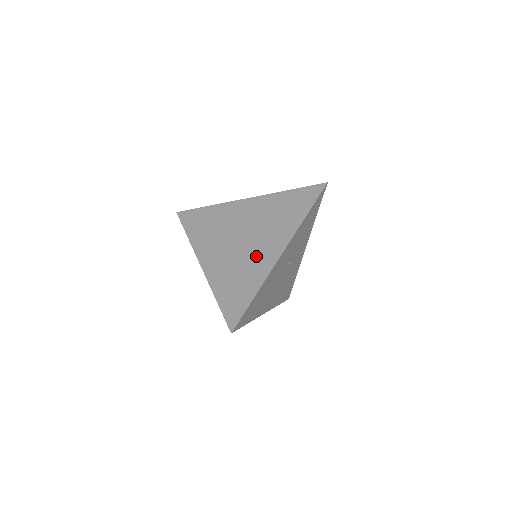
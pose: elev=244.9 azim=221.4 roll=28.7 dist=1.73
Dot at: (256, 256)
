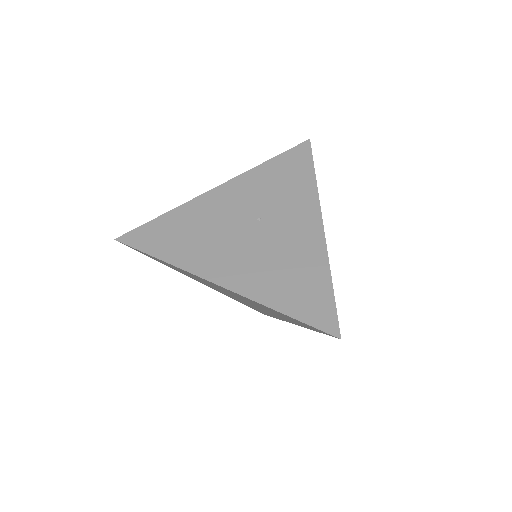
Dot at: (292, 240)
